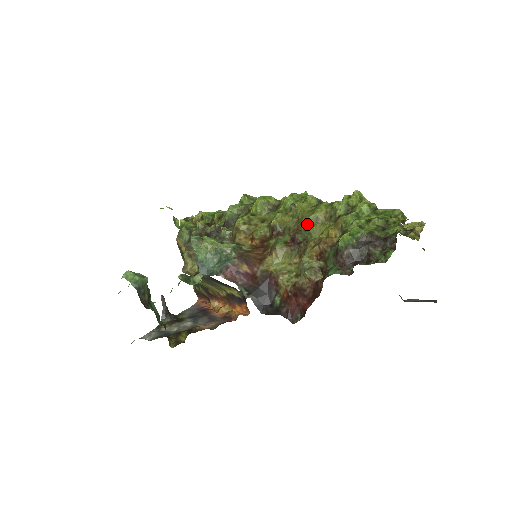
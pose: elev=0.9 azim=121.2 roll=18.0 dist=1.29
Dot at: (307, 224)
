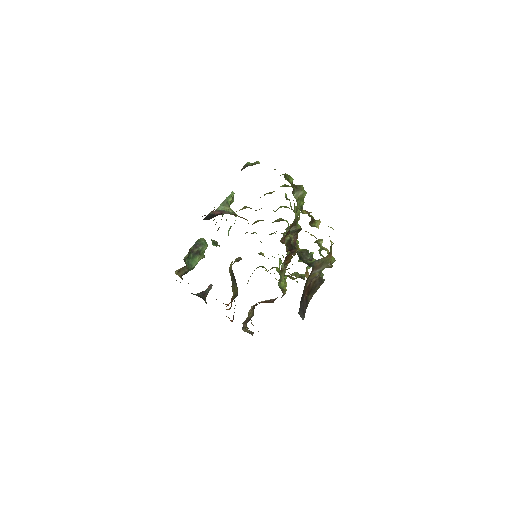
Dot at: (264, 195)
